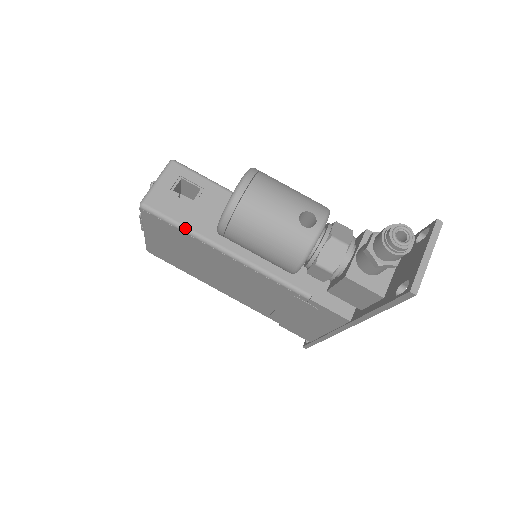
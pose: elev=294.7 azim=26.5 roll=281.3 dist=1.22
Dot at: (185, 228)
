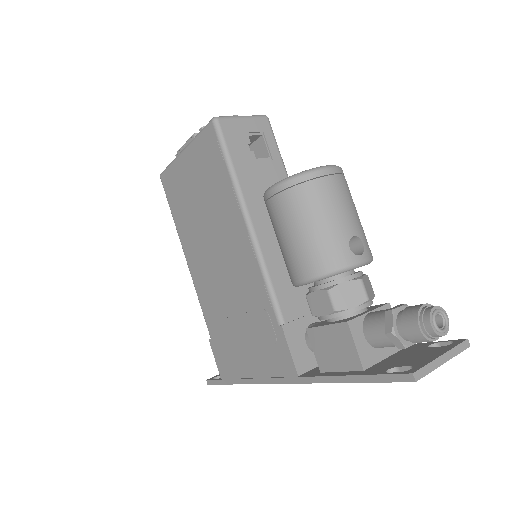
Dot at: (233, 170)
